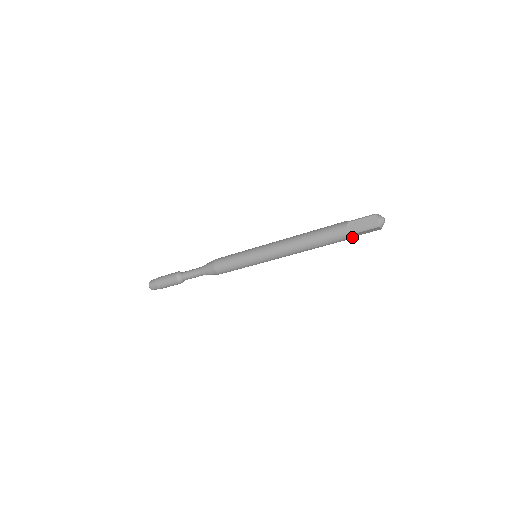
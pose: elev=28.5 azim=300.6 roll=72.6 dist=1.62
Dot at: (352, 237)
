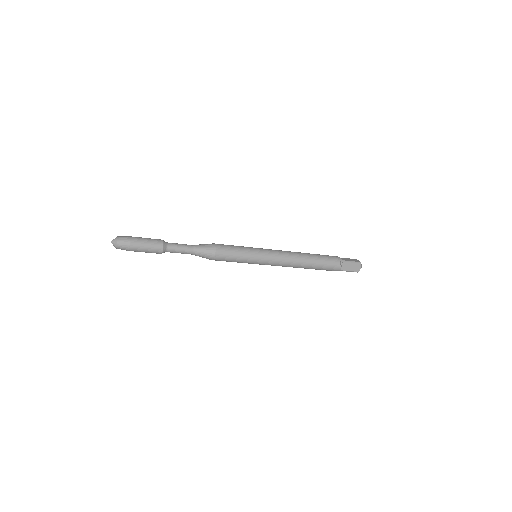
Dot at: occluded
